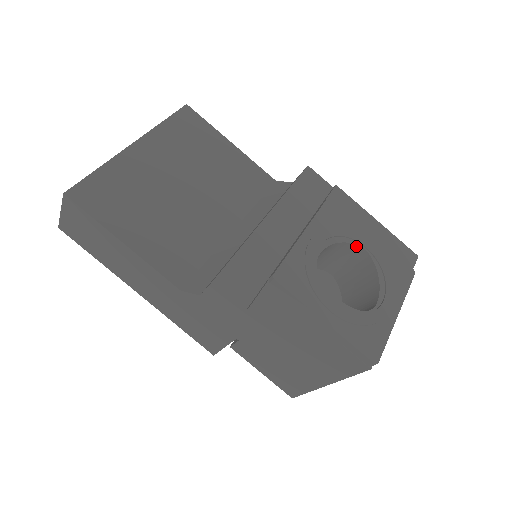
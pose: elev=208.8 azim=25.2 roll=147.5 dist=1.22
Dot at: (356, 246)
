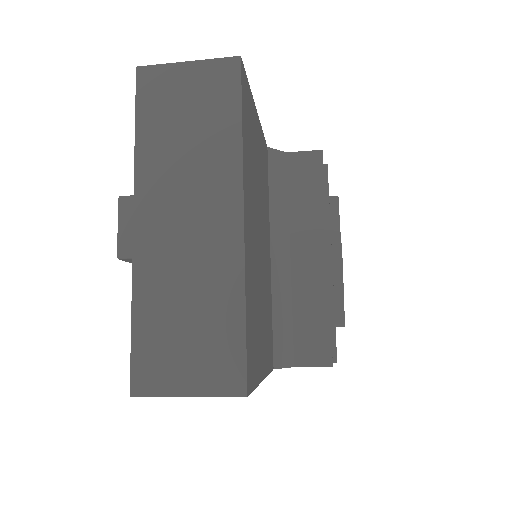
Dot at: occluded
